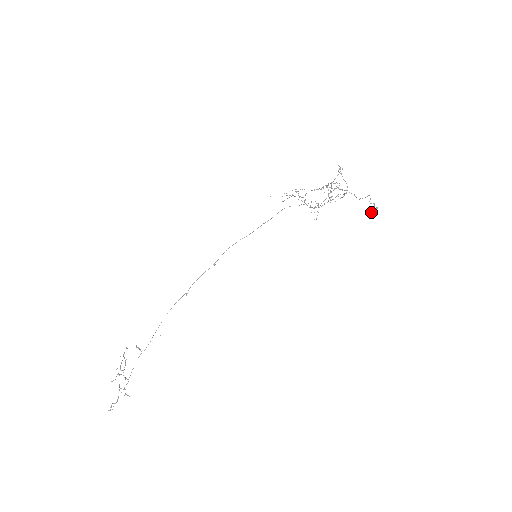
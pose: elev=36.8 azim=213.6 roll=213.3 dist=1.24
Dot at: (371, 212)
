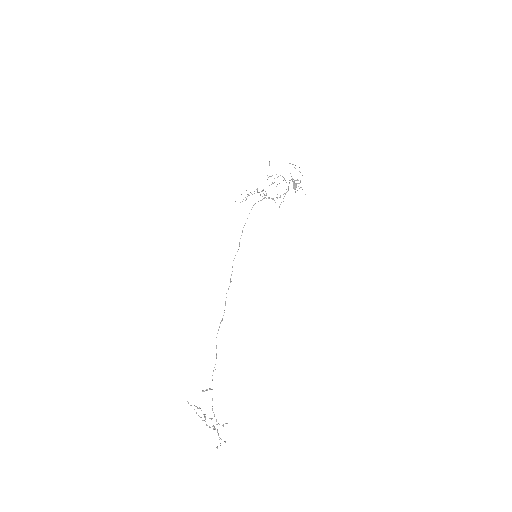
Dot at: (295, 185)
